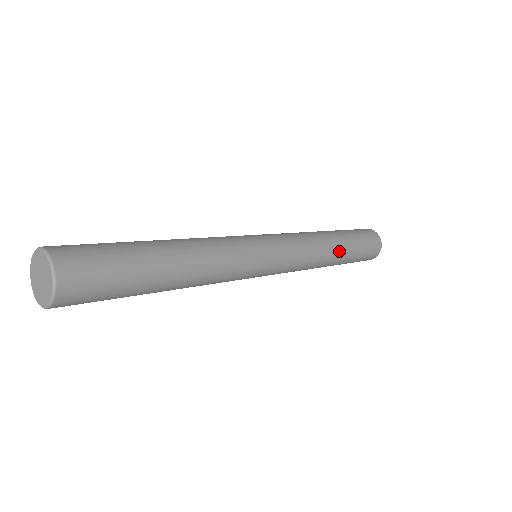
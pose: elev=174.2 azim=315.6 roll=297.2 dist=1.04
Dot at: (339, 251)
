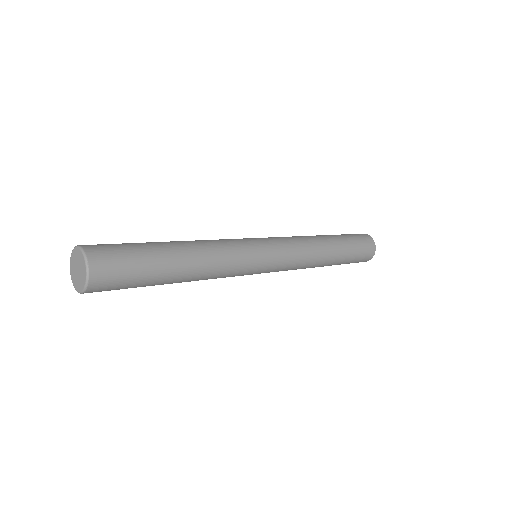
Dot at: (333, 251)
